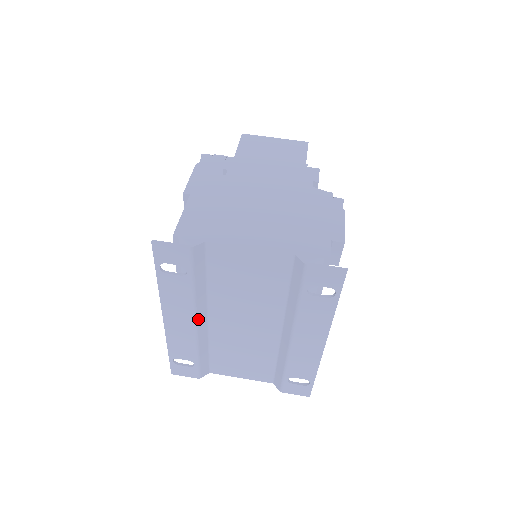
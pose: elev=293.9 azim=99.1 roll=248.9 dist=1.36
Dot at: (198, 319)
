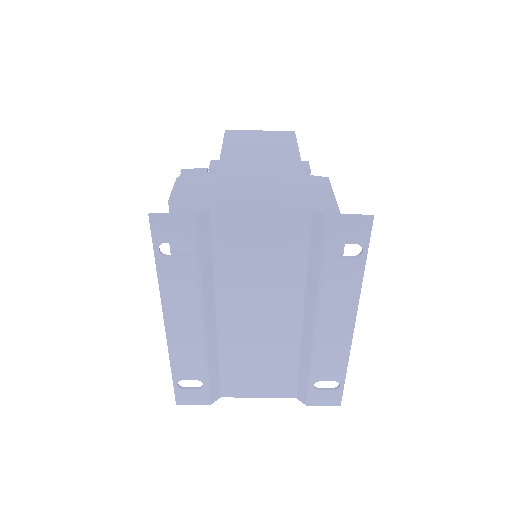
Dot at: (206, 318)
